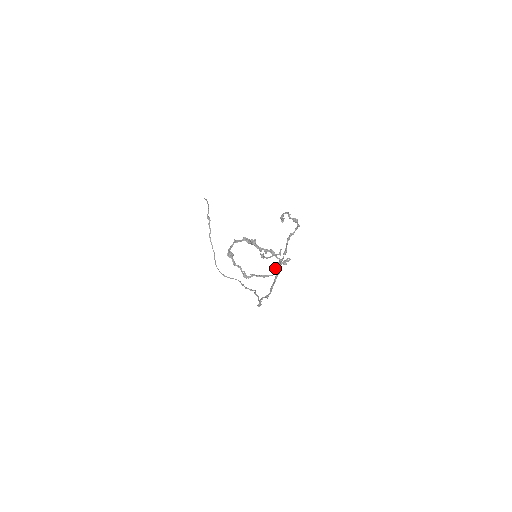
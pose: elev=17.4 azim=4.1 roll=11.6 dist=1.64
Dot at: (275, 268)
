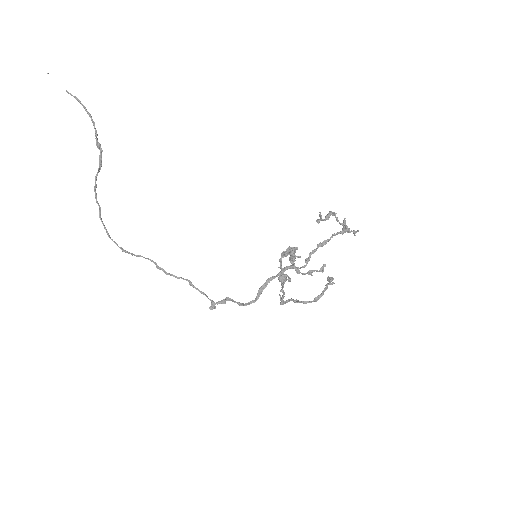
Dot at: (323, 293)
